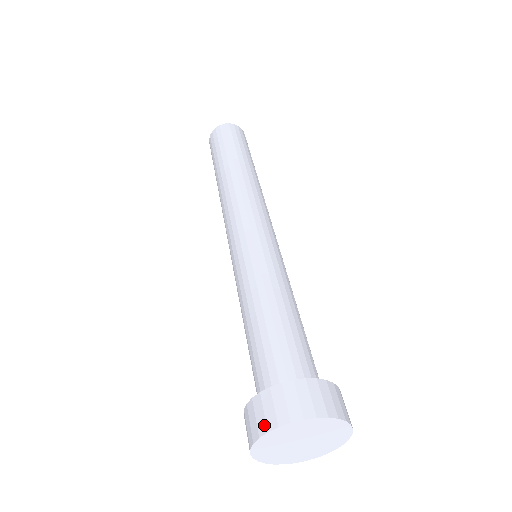
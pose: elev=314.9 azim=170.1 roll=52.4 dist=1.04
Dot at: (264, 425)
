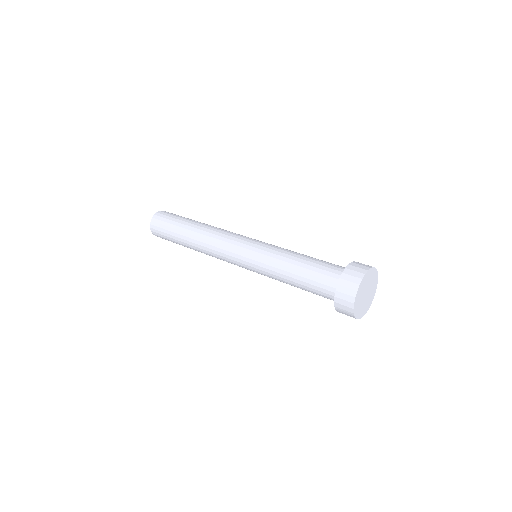
Dot at: (361, 274)
